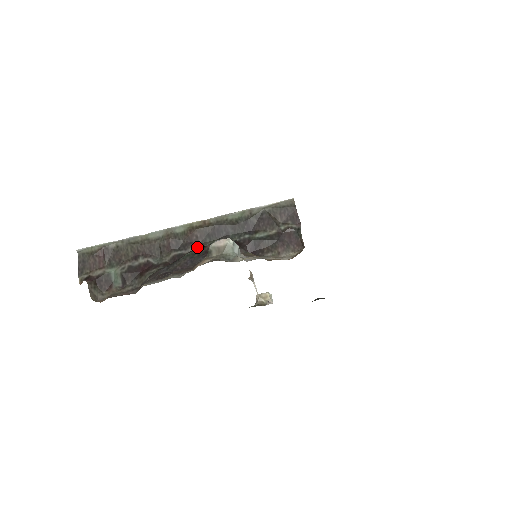
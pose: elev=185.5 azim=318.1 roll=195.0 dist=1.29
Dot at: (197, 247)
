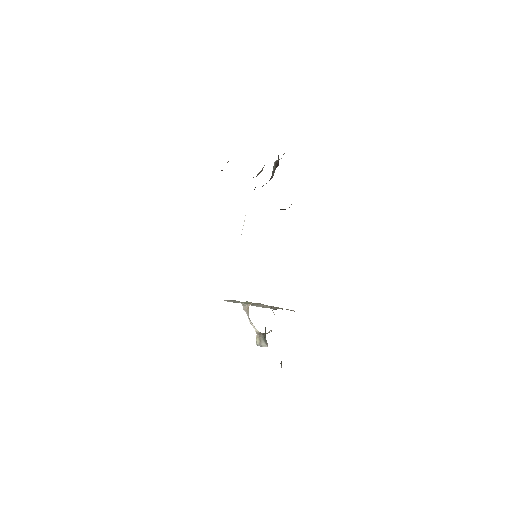
Dot at: occluded
